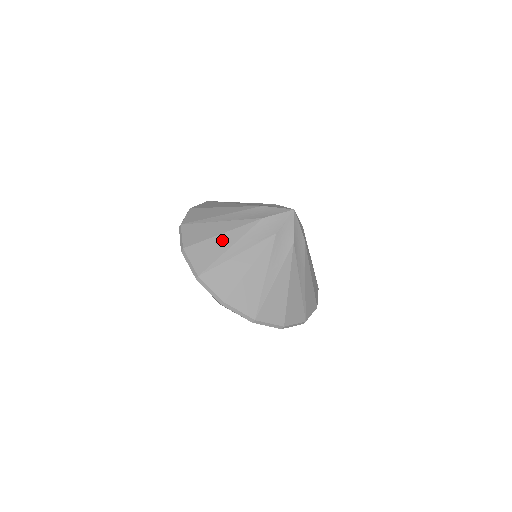
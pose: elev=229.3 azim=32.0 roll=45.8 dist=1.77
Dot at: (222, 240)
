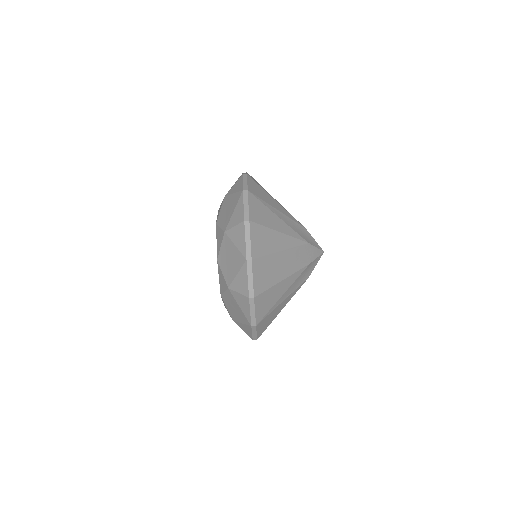
Dot at: occluded
